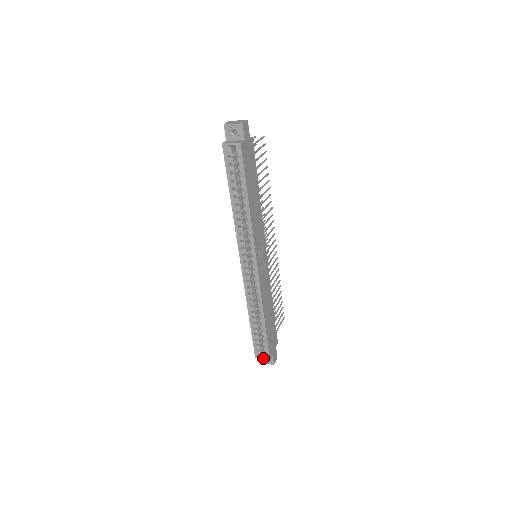
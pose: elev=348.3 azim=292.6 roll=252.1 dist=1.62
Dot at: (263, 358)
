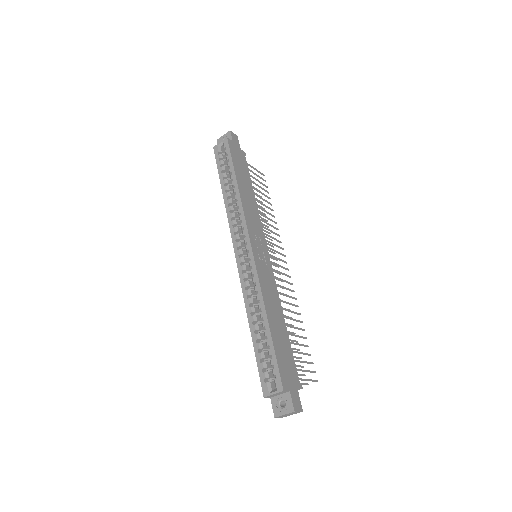
Dot at: (274, 392)
